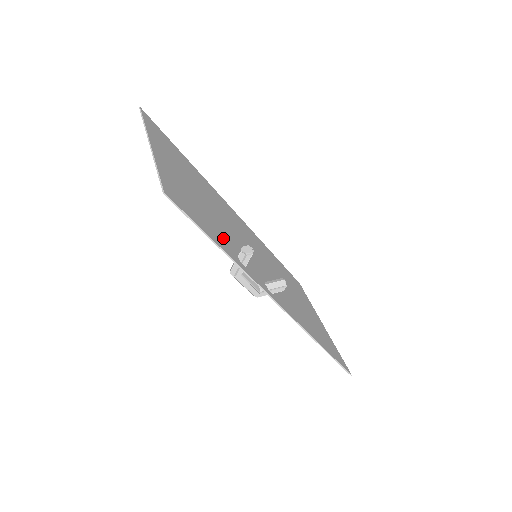
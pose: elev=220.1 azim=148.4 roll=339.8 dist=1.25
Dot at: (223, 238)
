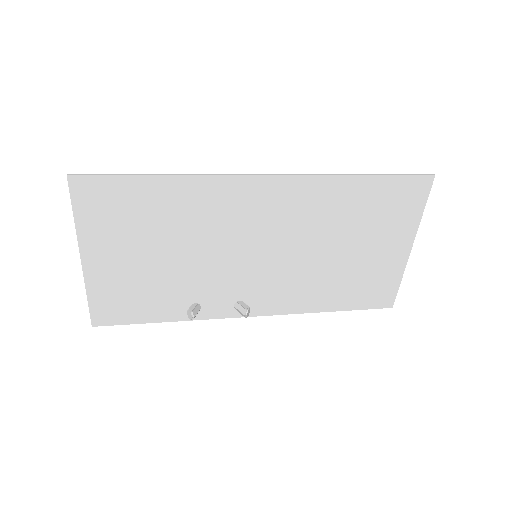
Dot at: (173, 301)
